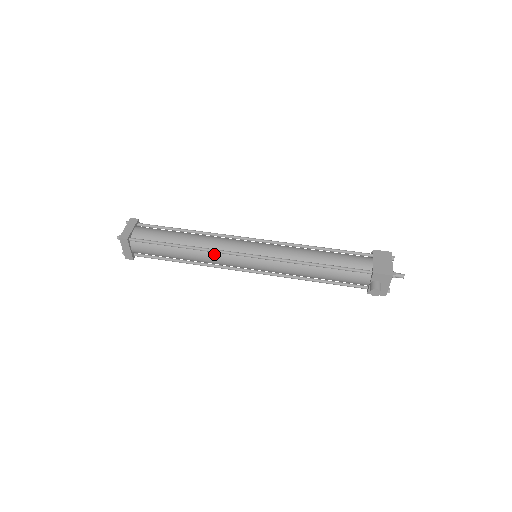
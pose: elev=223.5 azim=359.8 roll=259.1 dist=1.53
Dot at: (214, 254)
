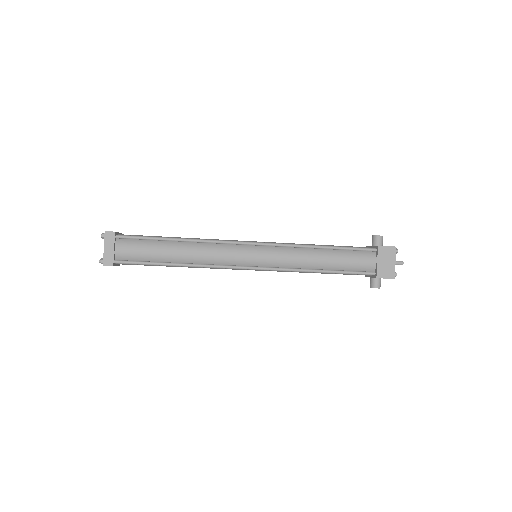
Dot at: (213, 267)
